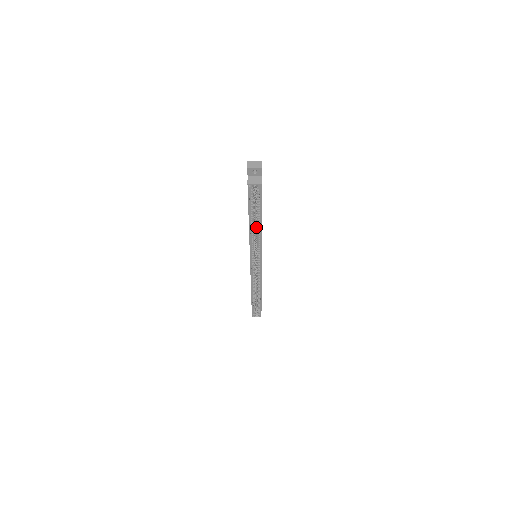
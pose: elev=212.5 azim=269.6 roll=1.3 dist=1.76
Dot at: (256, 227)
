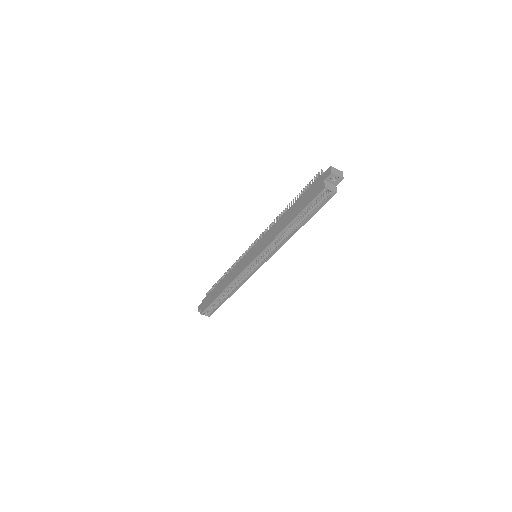
Dot at: (288, 229)
